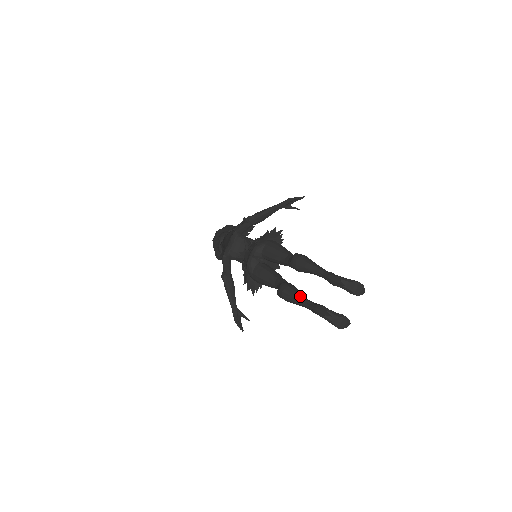
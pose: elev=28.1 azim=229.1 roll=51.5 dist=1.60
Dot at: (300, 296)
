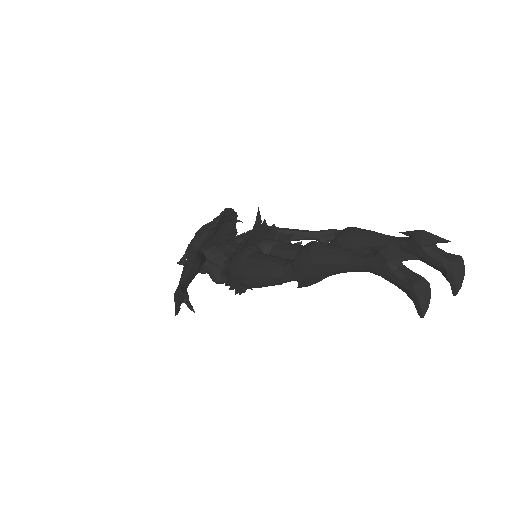
Dot at: (349, 250)
